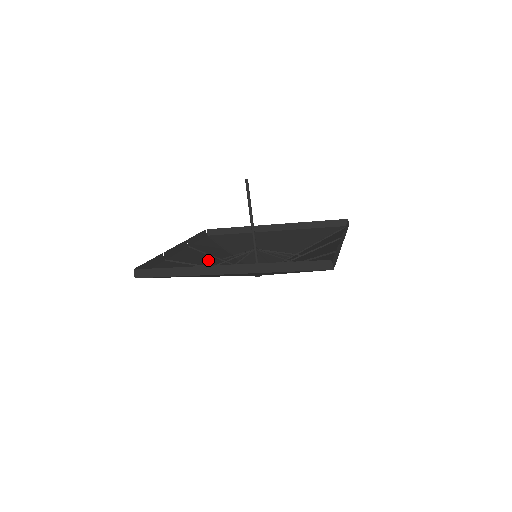
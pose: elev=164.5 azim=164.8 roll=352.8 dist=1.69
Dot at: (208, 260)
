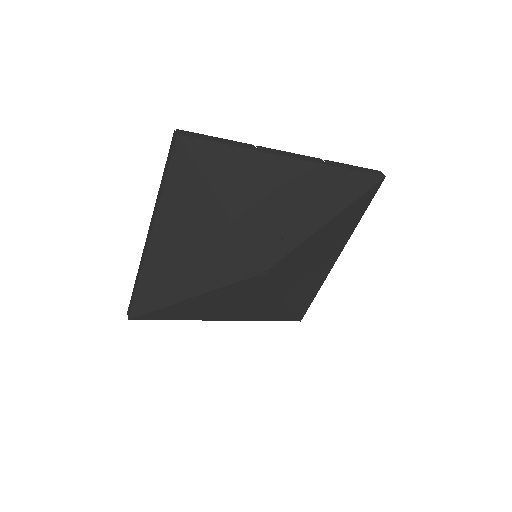
Dot at: (240, 305)
